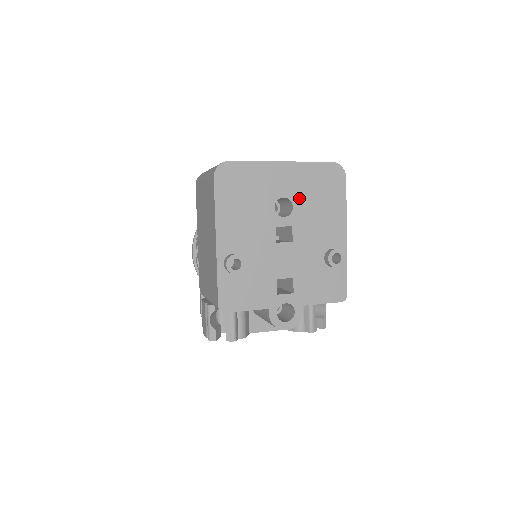
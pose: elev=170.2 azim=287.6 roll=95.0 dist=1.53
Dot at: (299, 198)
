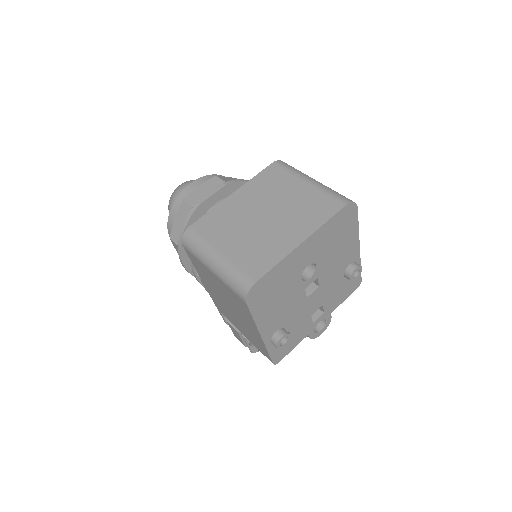
Dot at: (320, 256)
